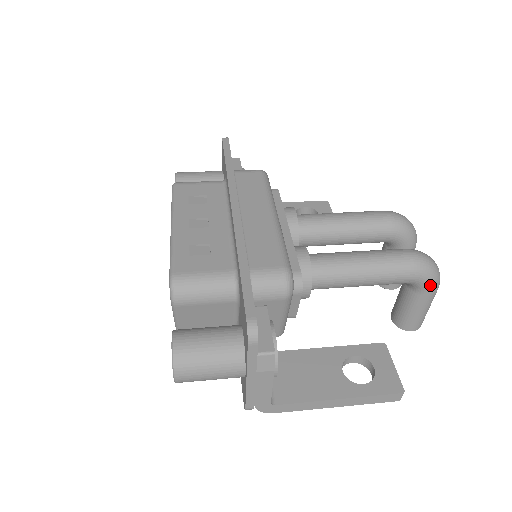
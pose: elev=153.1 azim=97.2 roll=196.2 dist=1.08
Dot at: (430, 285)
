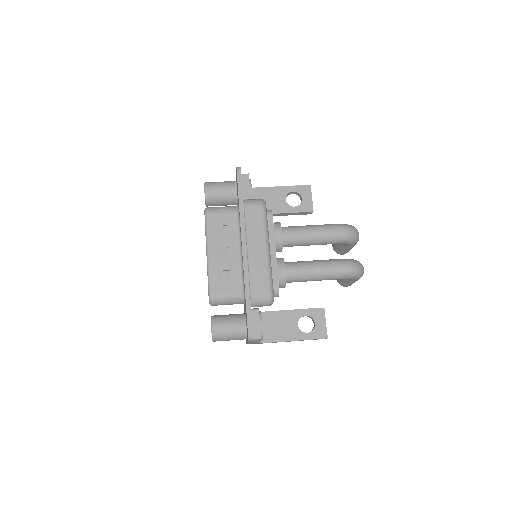
Dot at: (356, 279)
